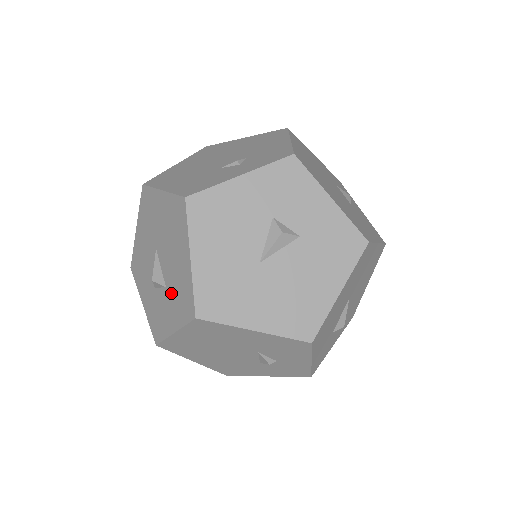
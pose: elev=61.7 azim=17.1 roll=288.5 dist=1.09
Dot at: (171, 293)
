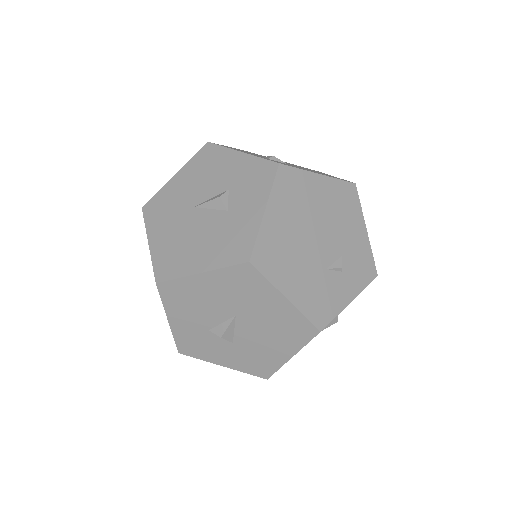
Dot at: (240, 351)
